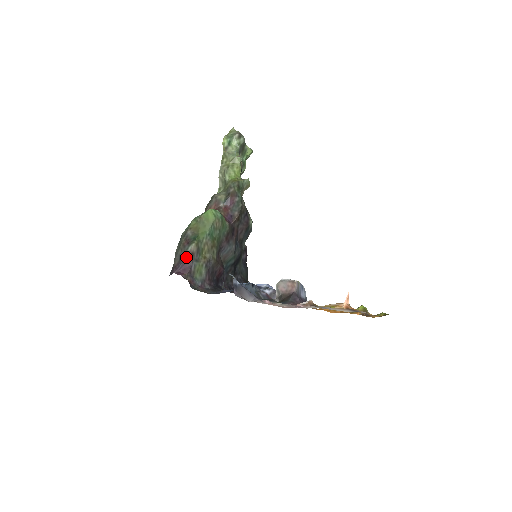
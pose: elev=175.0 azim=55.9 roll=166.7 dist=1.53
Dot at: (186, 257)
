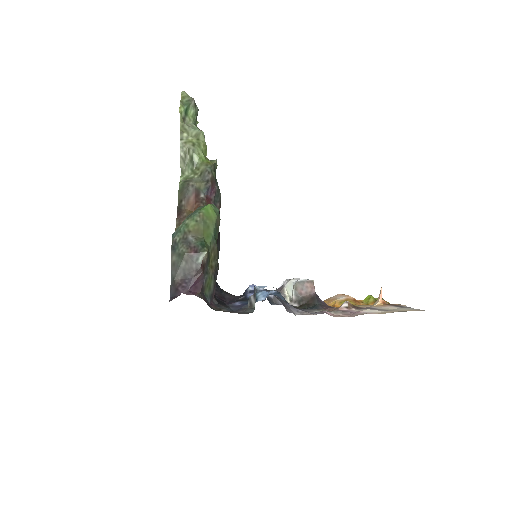
Dot at: (197, 271)
